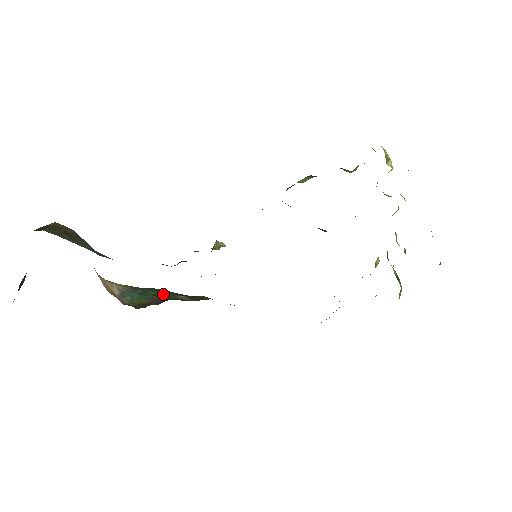
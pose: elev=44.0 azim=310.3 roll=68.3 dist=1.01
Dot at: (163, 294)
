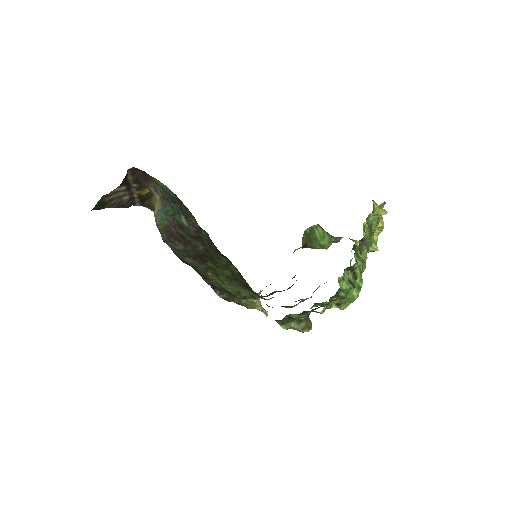
Dot at: (175, 216)
